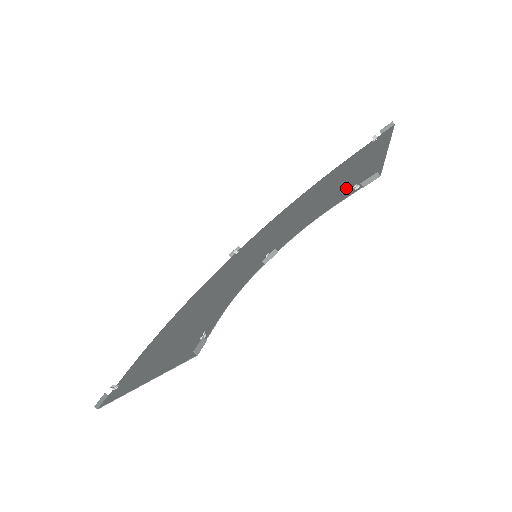
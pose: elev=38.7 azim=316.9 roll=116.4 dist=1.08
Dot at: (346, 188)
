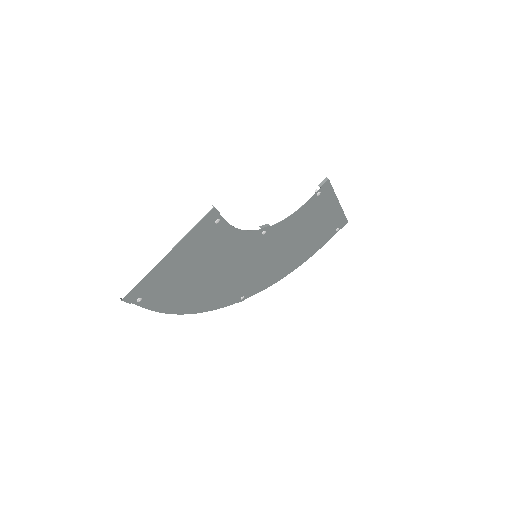
Dot at: (313, 208)
